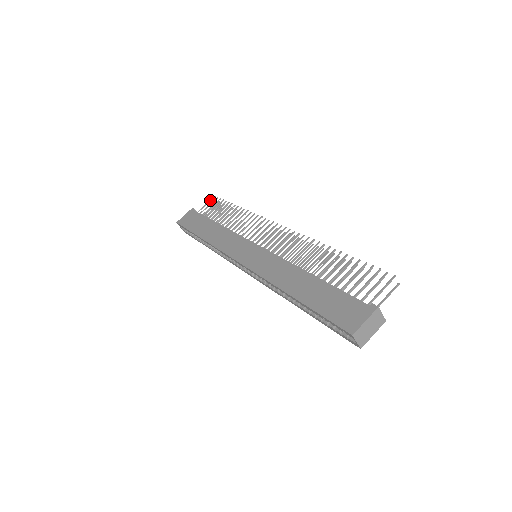
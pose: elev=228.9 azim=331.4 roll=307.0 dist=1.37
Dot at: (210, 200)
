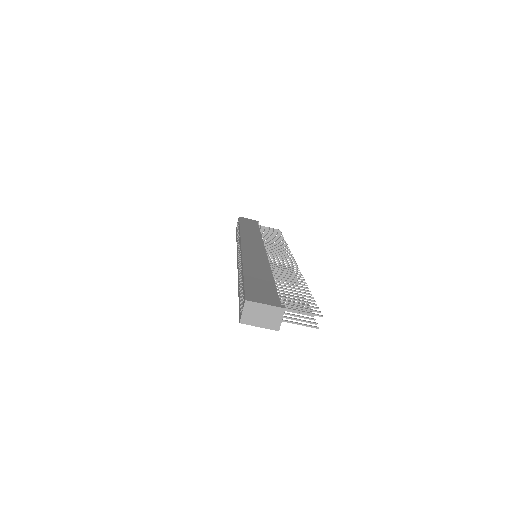
Dot at: occluded
